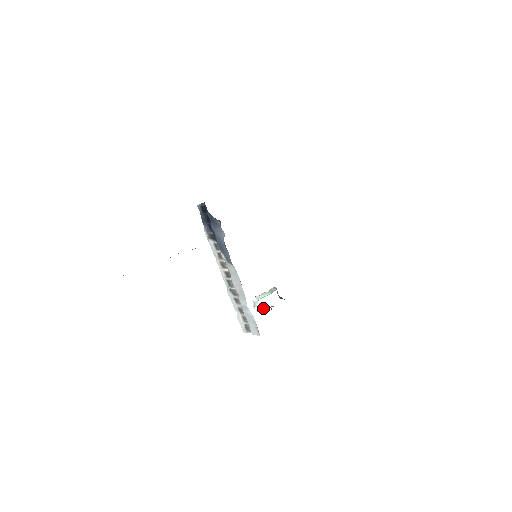
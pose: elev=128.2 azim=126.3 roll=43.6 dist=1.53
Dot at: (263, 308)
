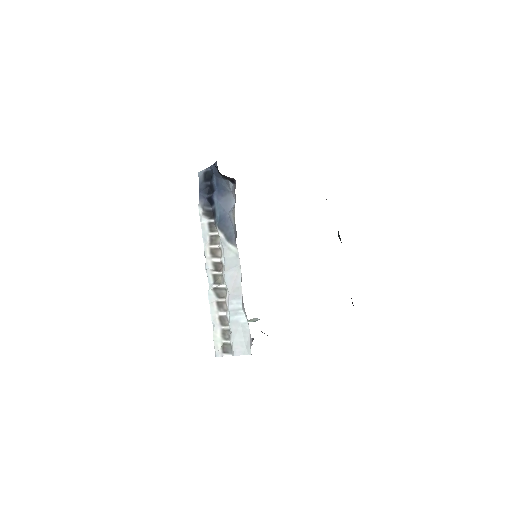
Dot at: occluded
